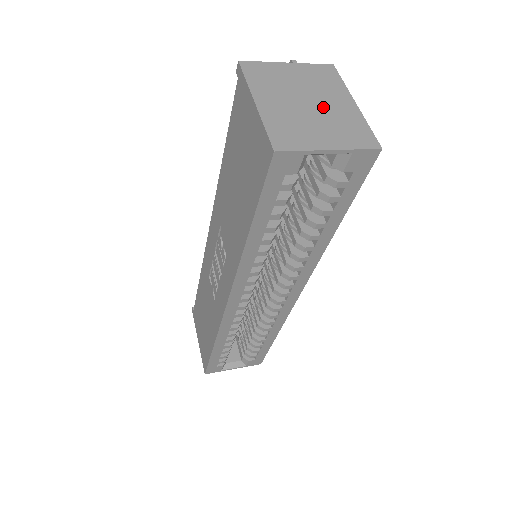
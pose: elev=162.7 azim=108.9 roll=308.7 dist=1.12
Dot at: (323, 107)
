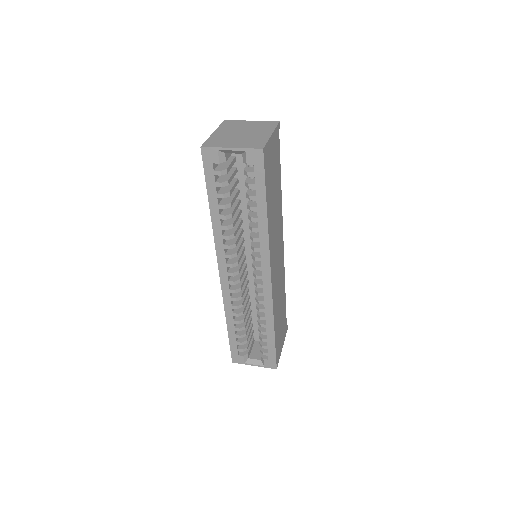
Dot at: (249, 135)
